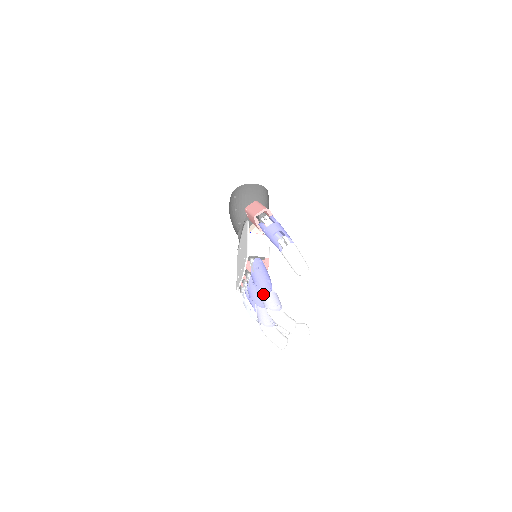
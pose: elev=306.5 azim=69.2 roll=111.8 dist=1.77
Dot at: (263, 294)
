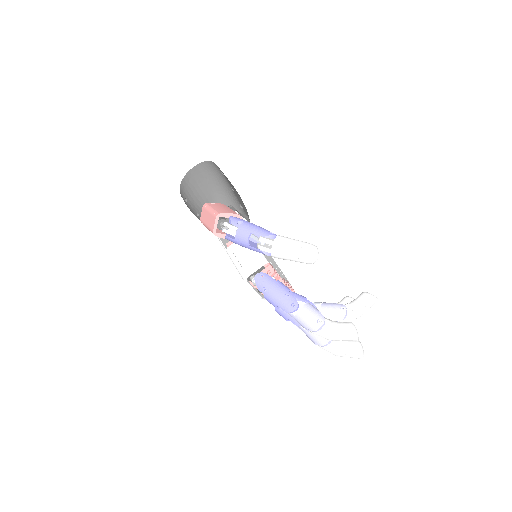
Dot at: (293, 317)
